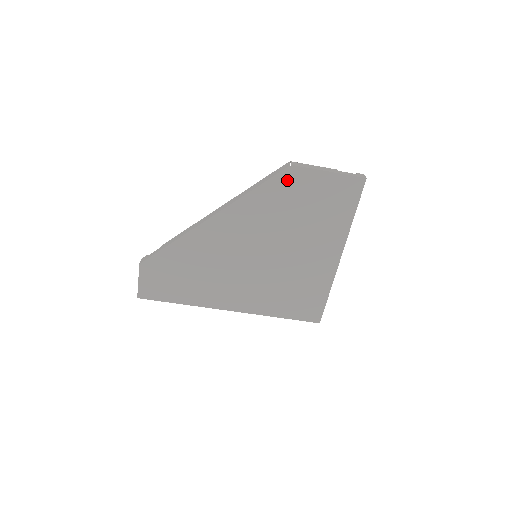
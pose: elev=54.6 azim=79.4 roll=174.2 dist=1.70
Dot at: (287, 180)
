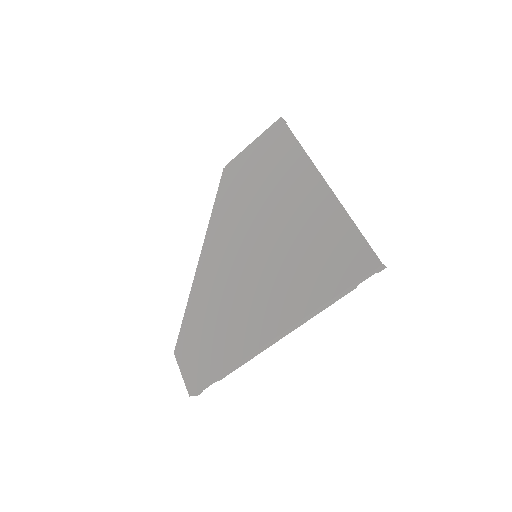
Dot at: (230, 178)
